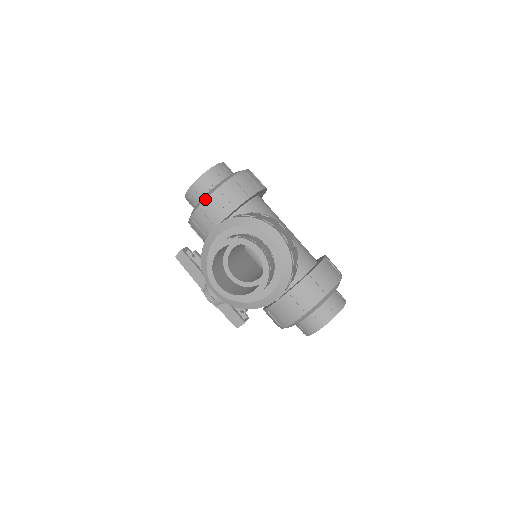
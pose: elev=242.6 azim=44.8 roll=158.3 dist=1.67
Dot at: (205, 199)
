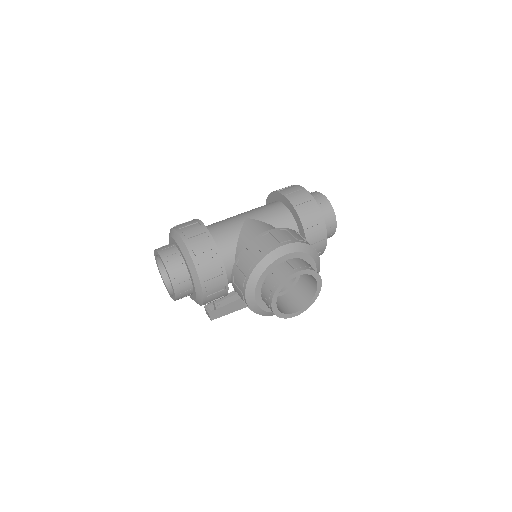
Dot at: (202, 290)
